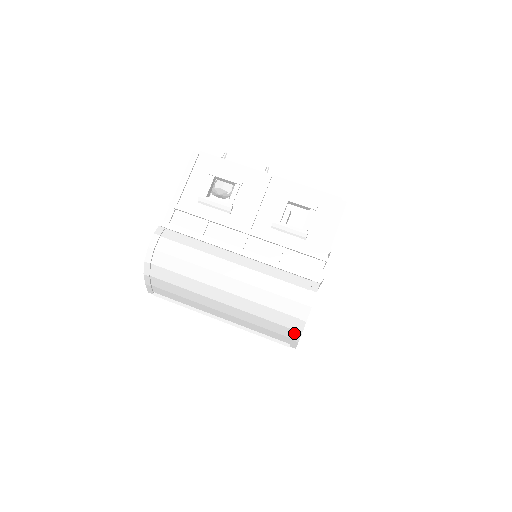
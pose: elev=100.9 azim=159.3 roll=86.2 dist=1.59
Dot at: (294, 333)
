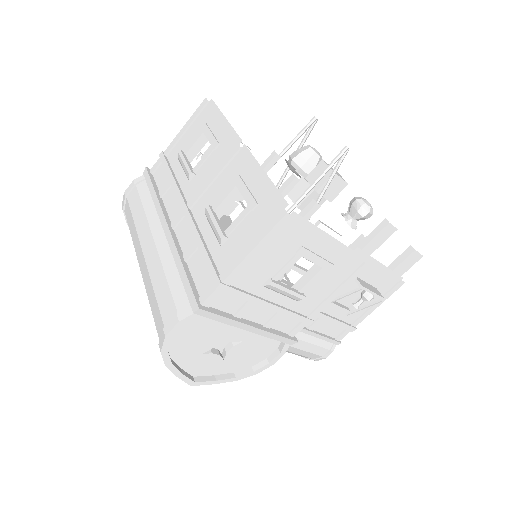
Dot at: occluded
